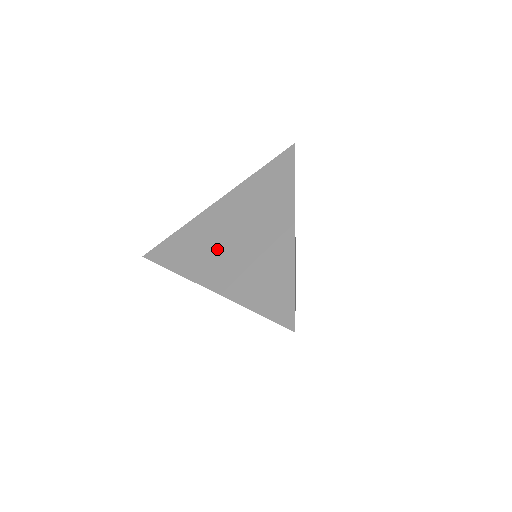
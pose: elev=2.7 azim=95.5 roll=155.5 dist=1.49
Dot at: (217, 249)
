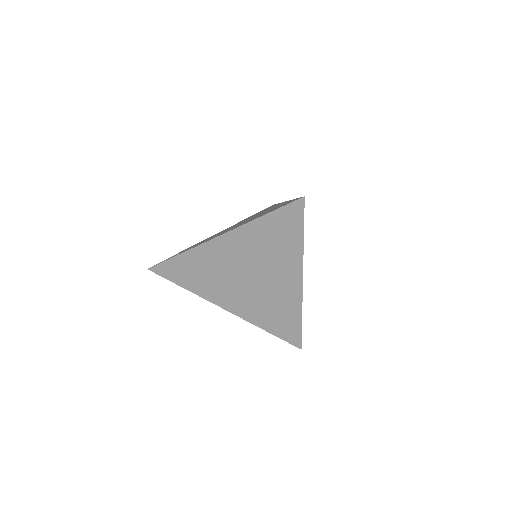
Dot at: (228, 282)
